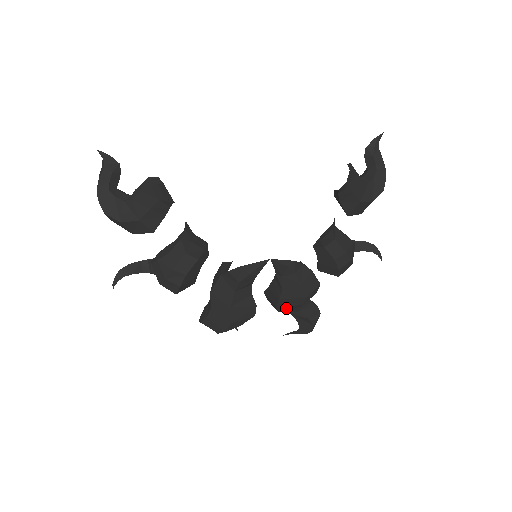
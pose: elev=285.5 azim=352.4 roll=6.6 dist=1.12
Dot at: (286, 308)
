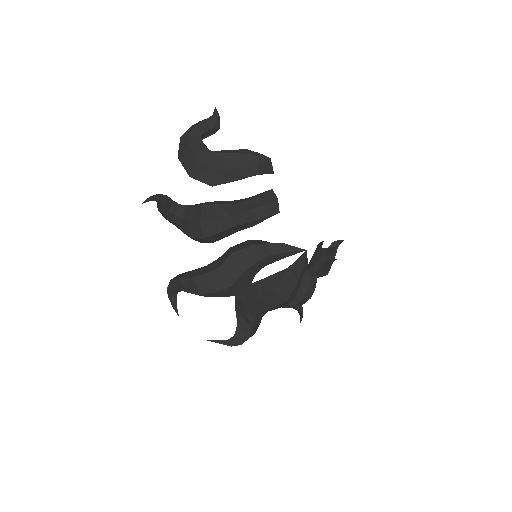
Dot at: (256, 306)
